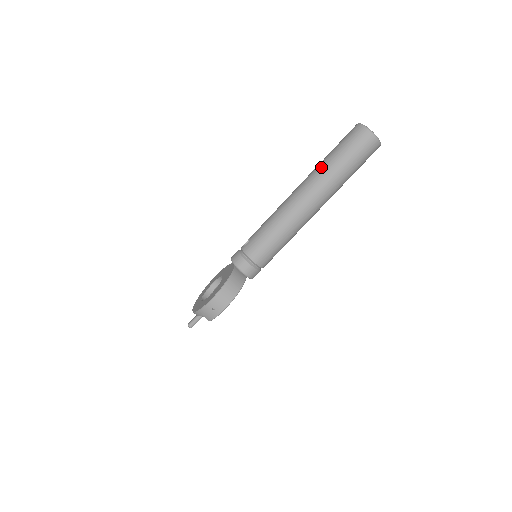
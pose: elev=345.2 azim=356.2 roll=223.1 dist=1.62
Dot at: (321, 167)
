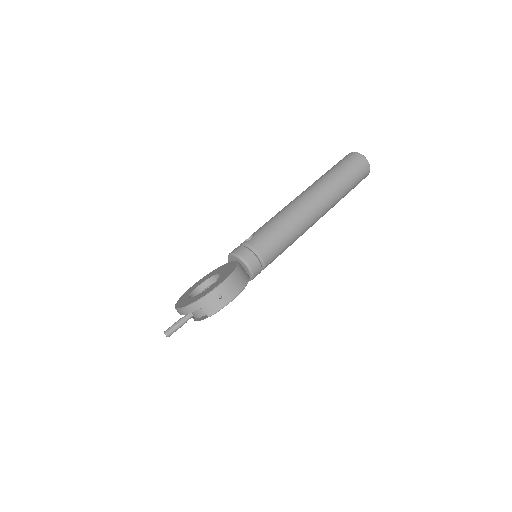
Dot at: (324, 178)
